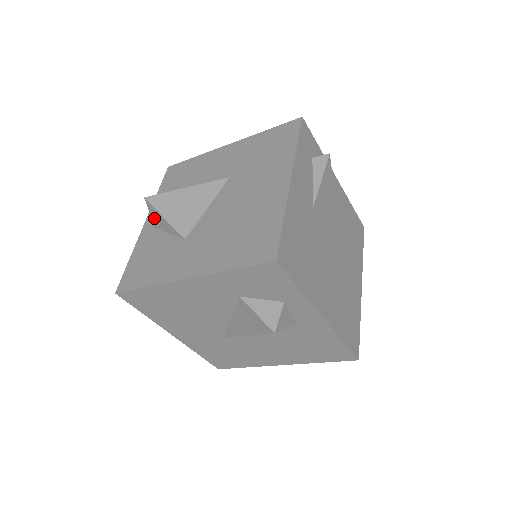
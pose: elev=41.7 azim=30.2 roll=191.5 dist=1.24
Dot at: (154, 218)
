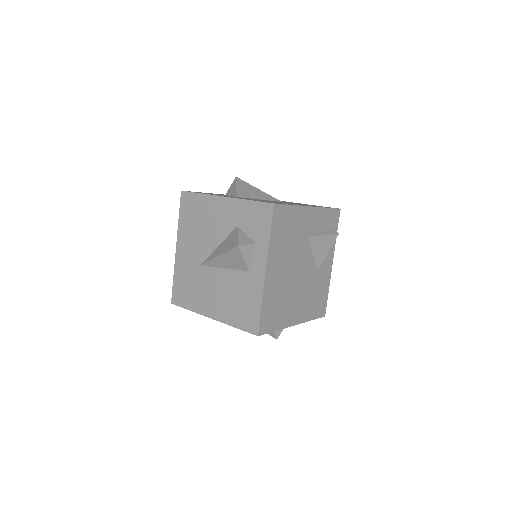
Dot at: (230, 188)
